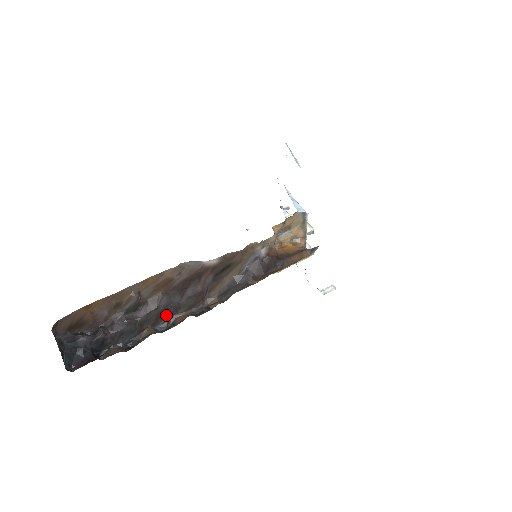
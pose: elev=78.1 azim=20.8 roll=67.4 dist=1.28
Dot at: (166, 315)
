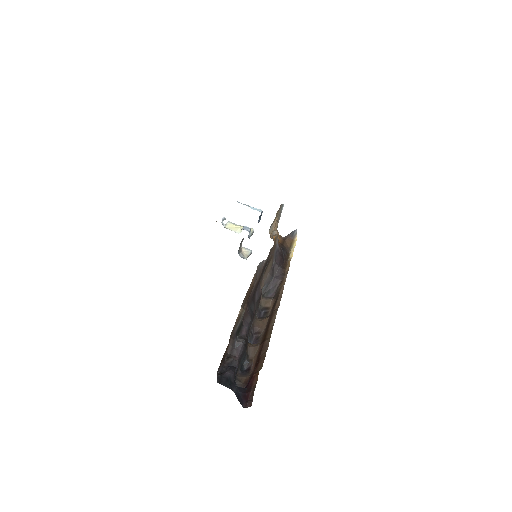
Dot at: (250, 327)
